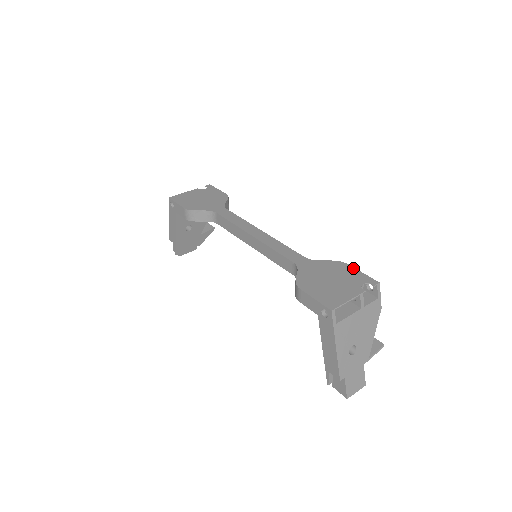
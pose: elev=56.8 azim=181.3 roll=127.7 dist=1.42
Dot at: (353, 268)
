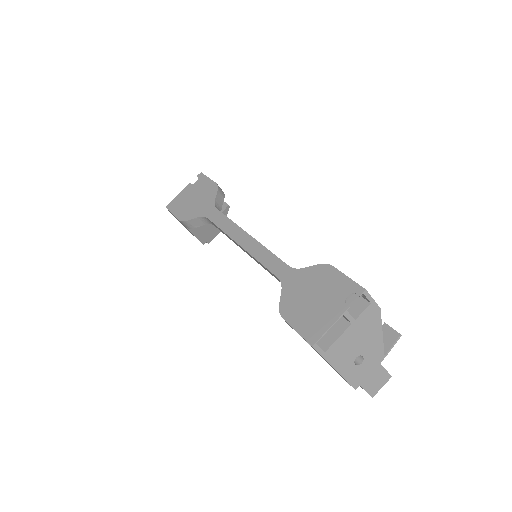
Dot at: (338, 272)
